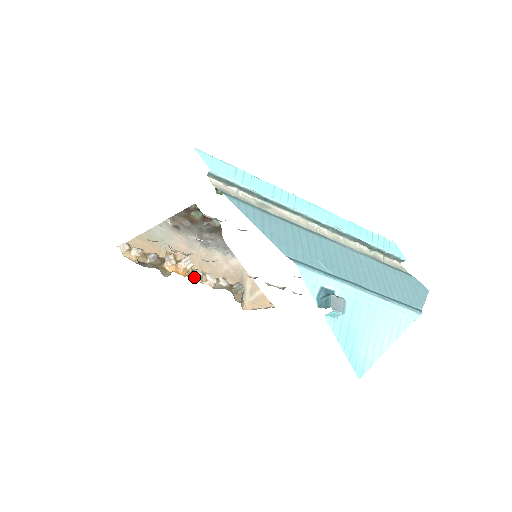
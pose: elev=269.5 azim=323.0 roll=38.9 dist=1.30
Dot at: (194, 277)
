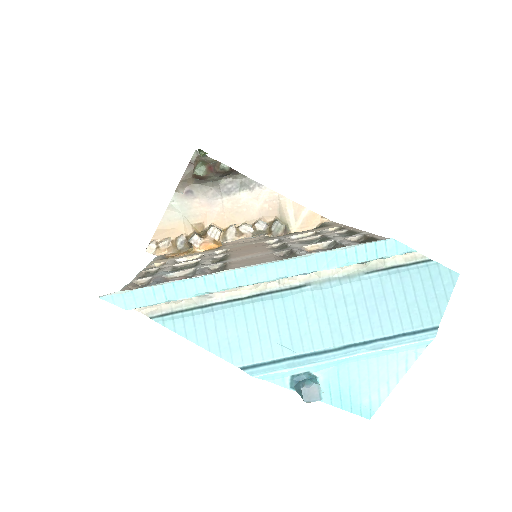
Dot at: (228, 239)
